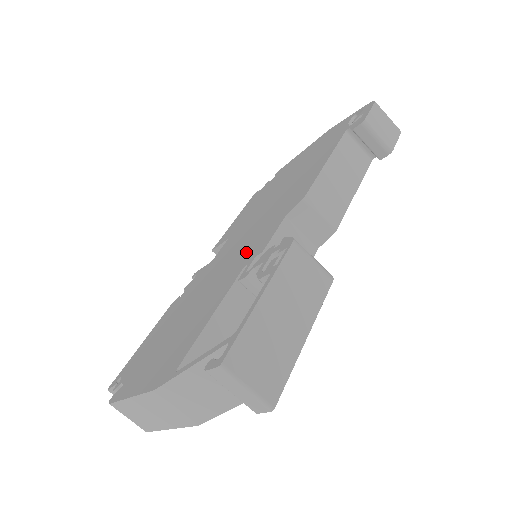
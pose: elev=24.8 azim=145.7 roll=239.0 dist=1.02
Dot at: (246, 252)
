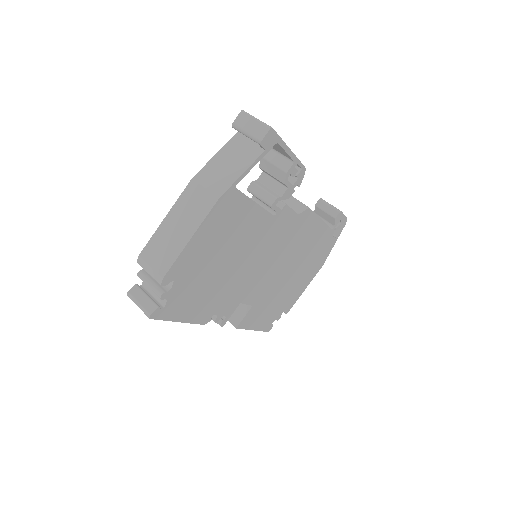
Dot at: occluded
